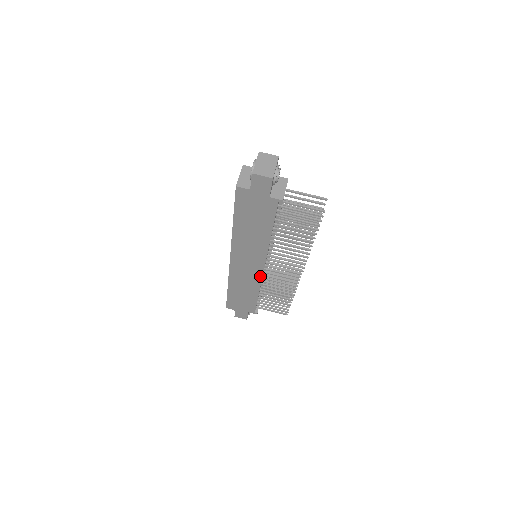
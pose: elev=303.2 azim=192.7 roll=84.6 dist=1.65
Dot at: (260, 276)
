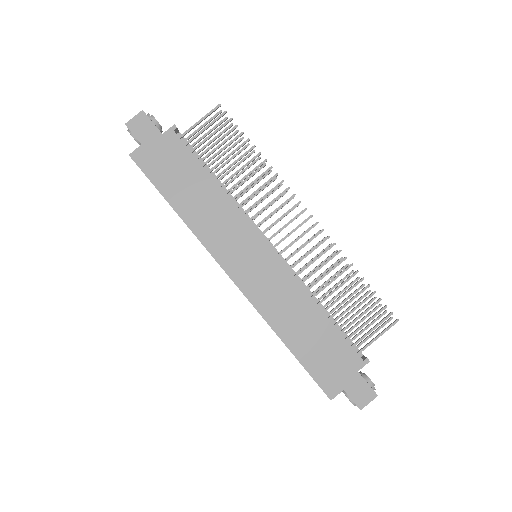
Dot at: (281, 267)
